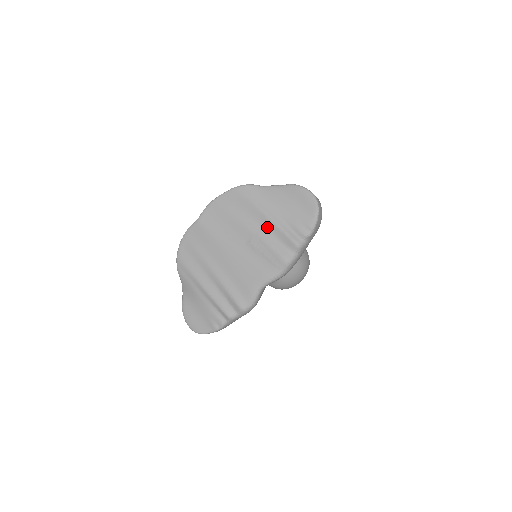
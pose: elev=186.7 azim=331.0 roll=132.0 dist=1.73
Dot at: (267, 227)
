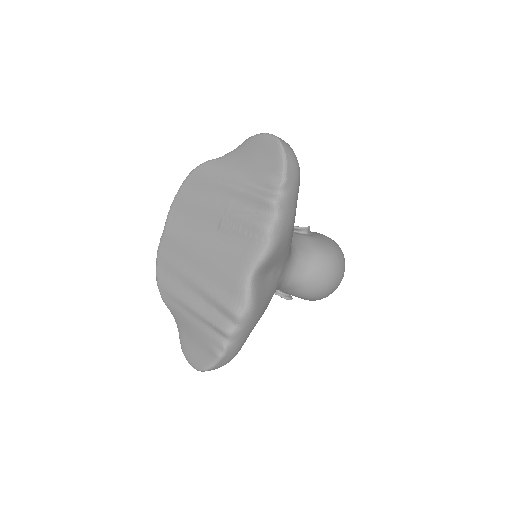
Dot at: (233, 199)
